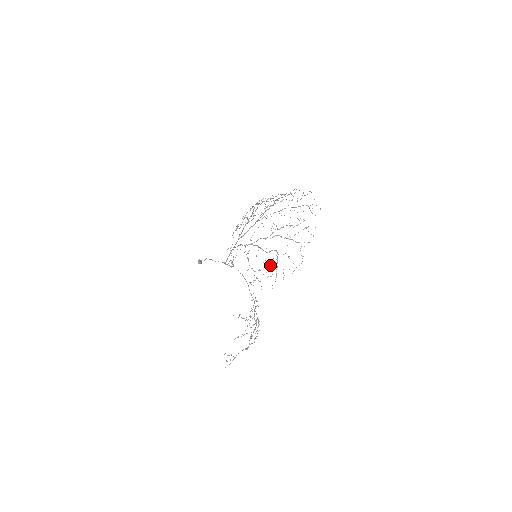
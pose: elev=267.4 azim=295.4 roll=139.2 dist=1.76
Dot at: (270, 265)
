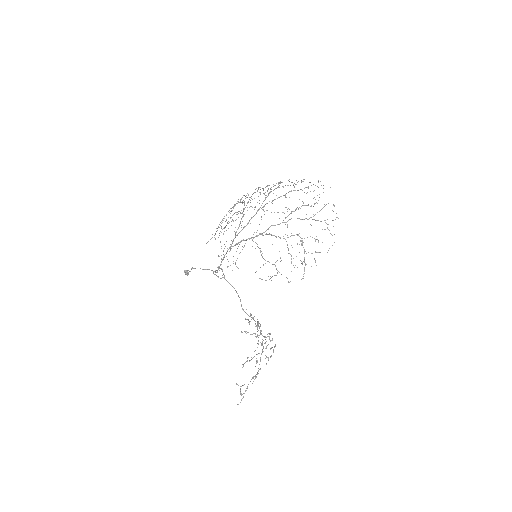
Dot at: occluded
